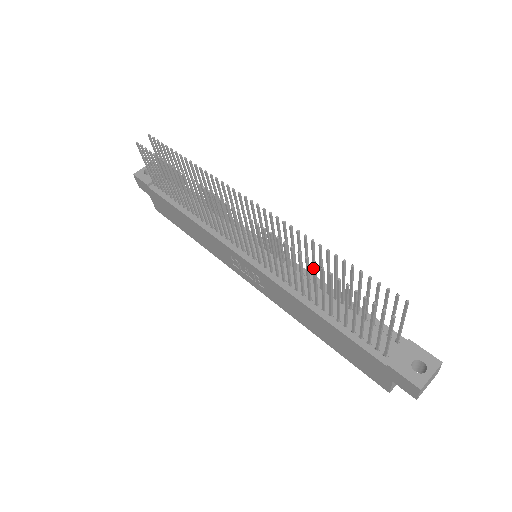
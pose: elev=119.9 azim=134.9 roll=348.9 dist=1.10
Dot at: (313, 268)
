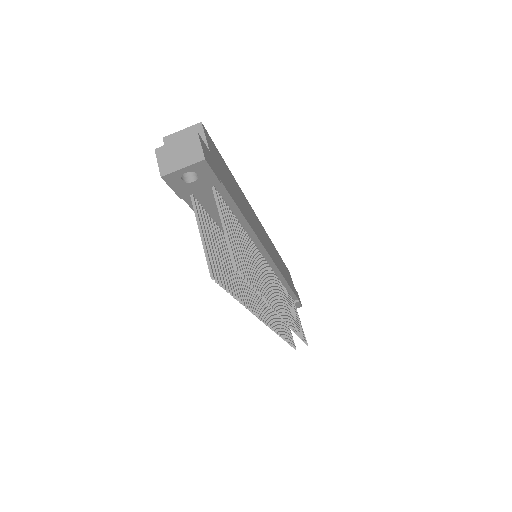
Dot at: occluded
